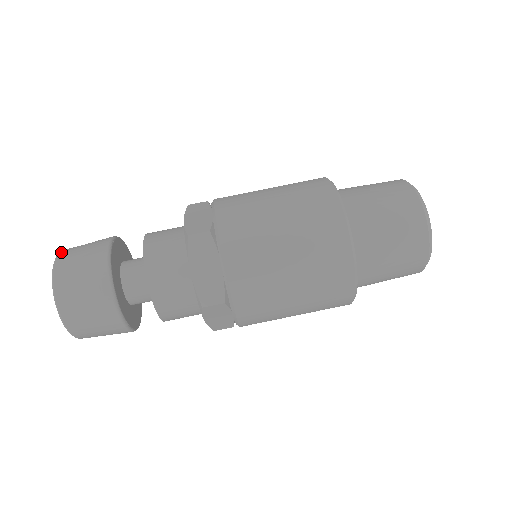
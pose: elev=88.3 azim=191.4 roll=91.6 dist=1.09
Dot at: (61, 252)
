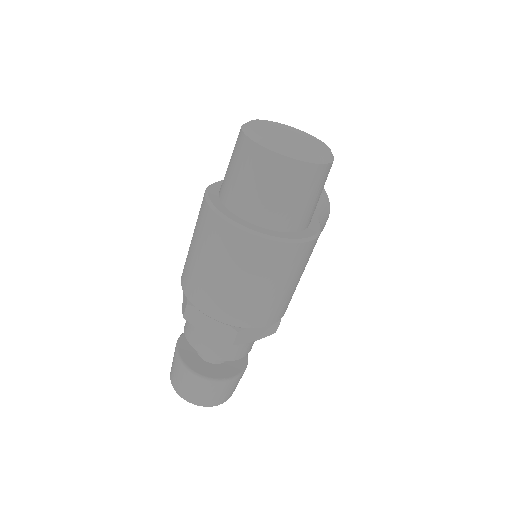
Dot at: occluded
